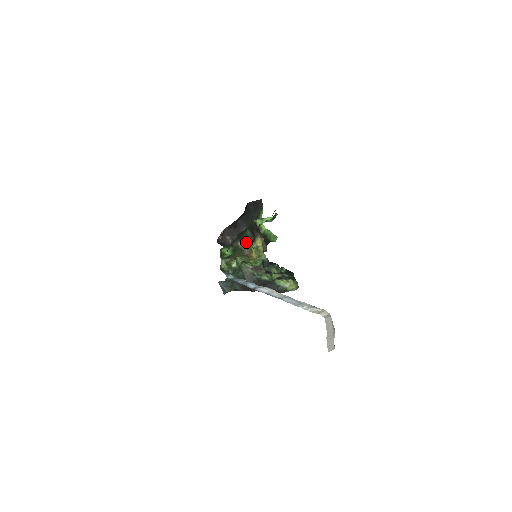
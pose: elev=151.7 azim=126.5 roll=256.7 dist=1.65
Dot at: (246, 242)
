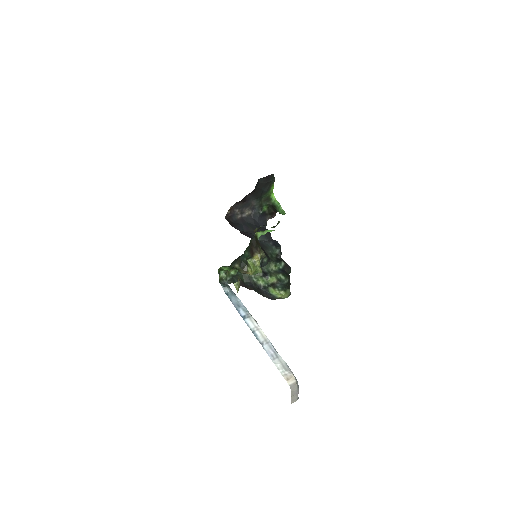
Dot at: (238, 284)
